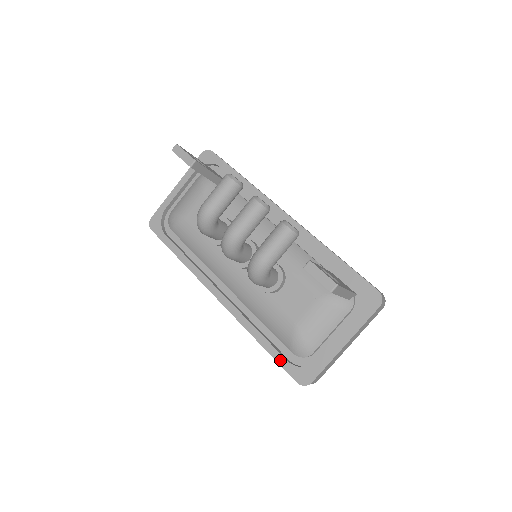
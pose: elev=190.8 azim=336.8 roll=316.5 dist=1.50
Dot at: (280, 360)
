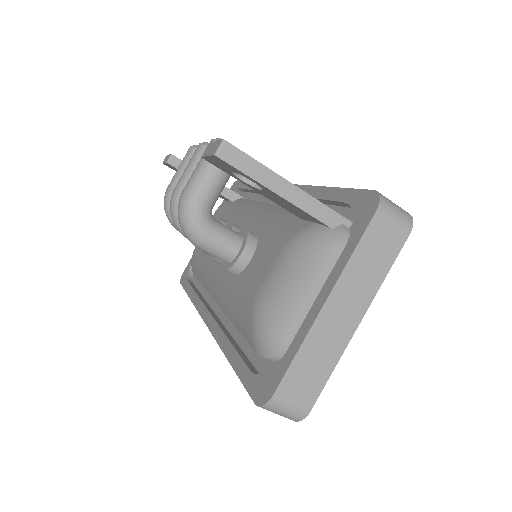
Dot at: (243, 374)
